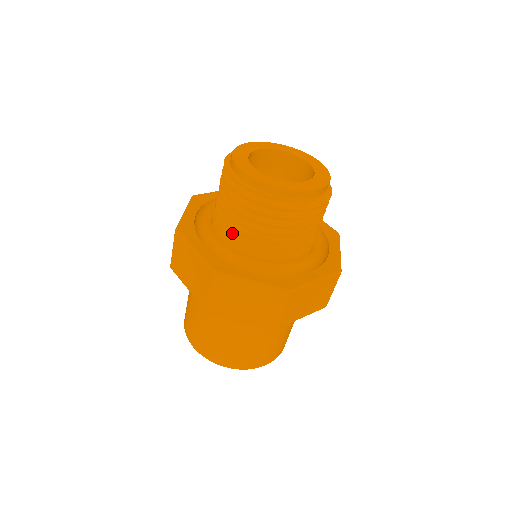
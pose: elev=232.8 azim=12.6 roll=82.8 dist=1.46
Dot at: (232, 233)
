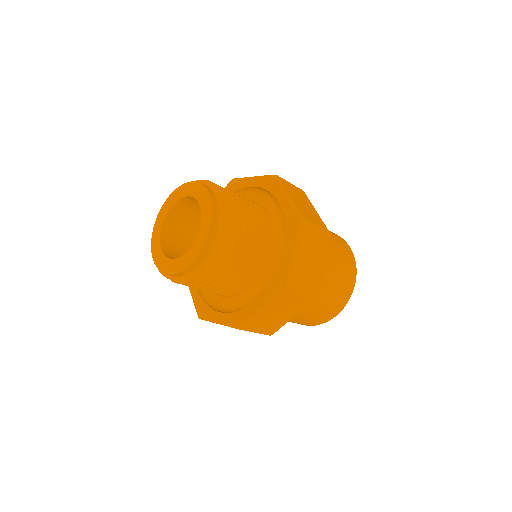
Dot at: occluded
